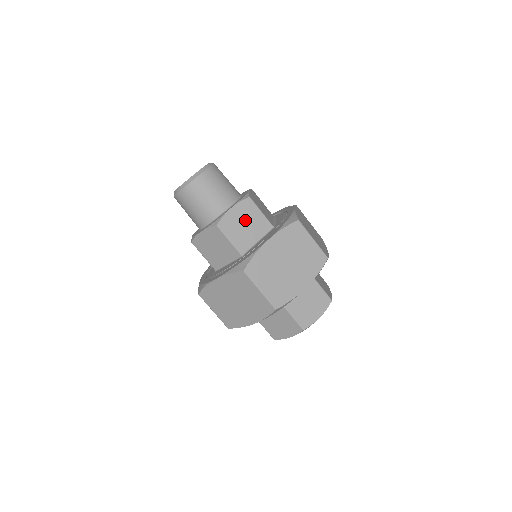
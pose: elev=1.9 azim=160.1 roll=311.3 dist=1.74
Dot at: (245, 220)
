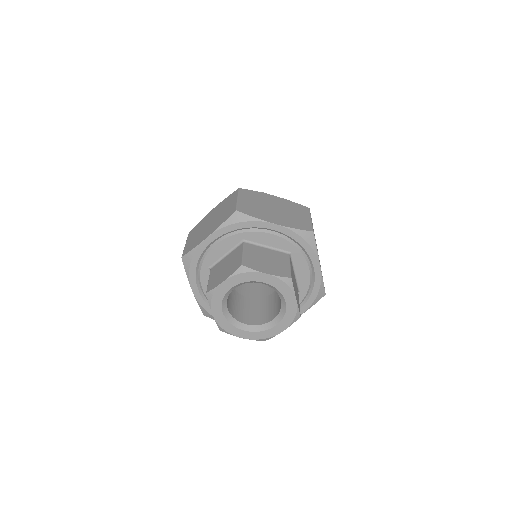
Dot at: occluded
